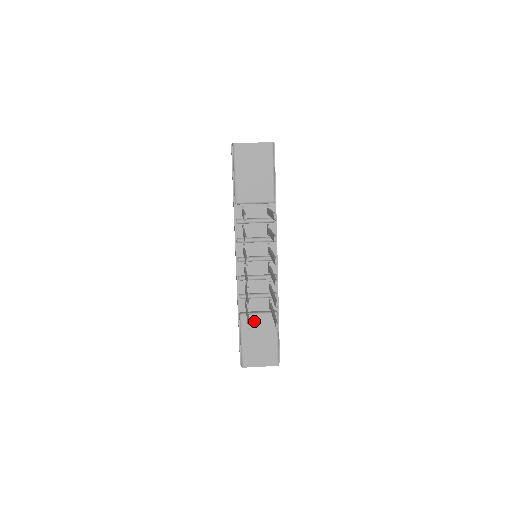
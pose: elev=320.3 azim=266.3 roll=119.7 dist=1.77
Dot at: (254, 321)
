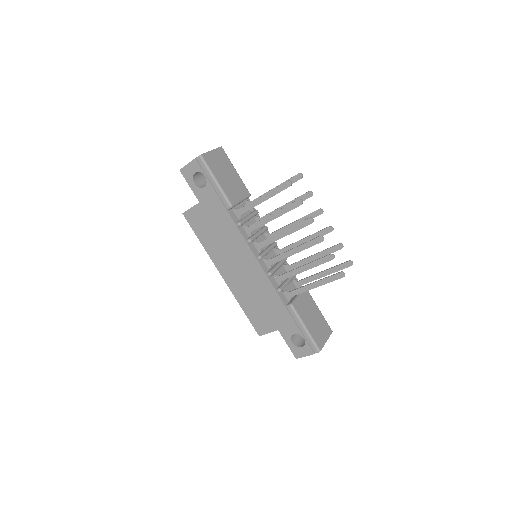
Dot at: (301, 304)
